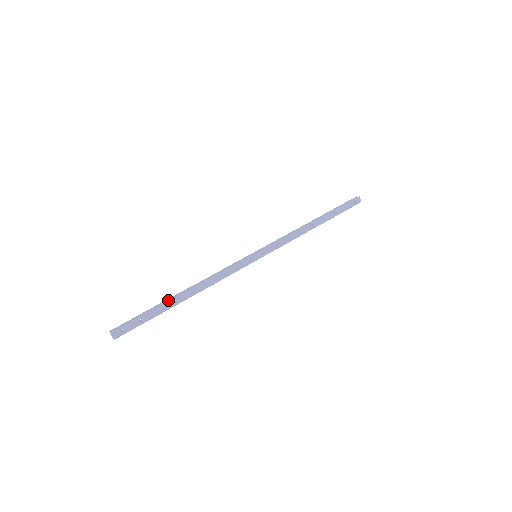
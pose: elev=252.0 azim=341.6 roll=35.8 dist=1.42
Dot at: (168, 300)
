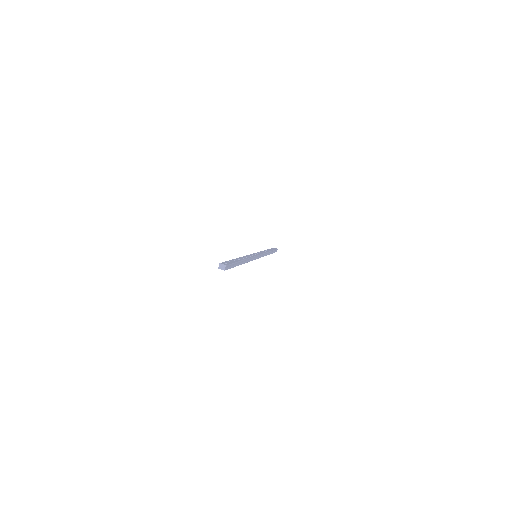
Dot at: occluded
